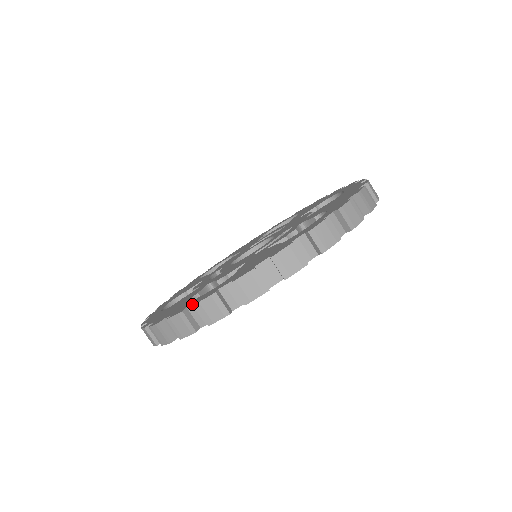
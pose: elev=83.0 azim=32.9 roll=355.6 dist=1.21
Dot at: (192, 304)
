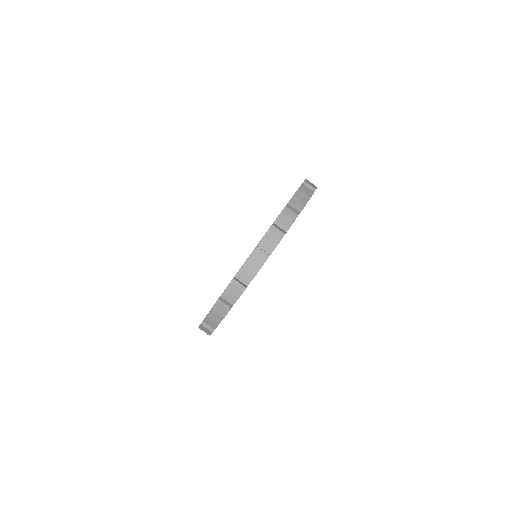
Dot at: occluded
